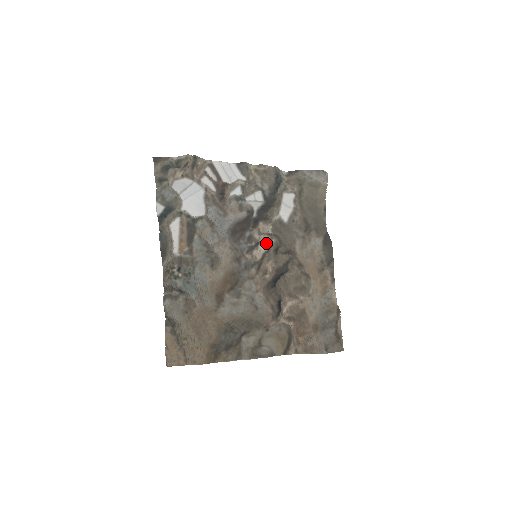
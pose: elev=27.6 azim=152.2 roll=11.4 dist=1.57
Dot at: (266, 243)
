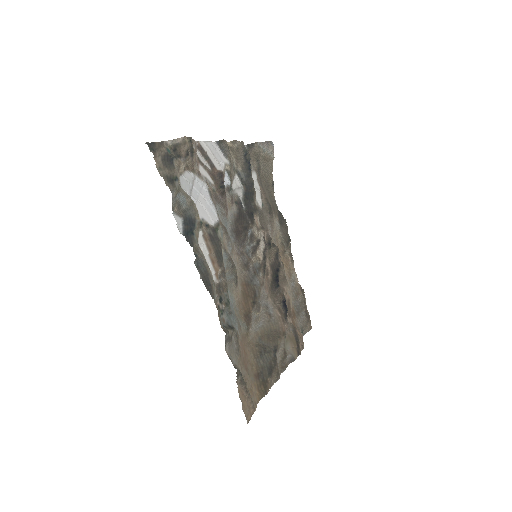
Dot at: (262, 239)
